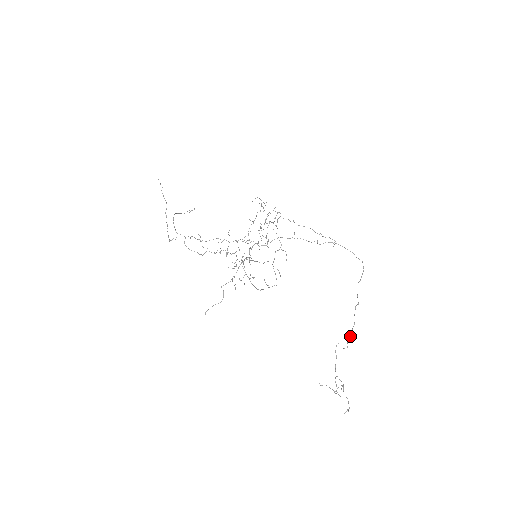
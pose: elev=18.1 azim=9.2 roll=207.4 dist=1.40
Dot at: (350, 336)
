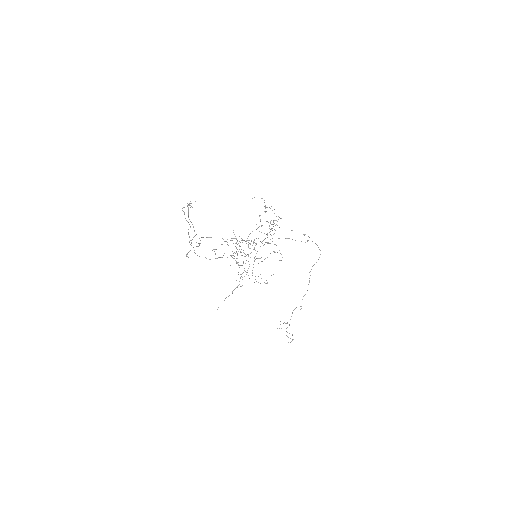
Dot at: occluded
